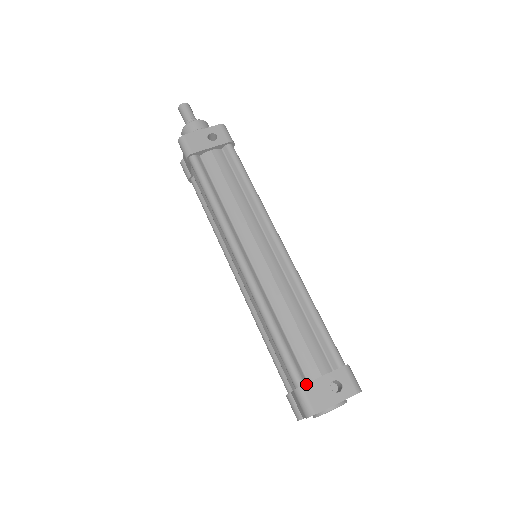
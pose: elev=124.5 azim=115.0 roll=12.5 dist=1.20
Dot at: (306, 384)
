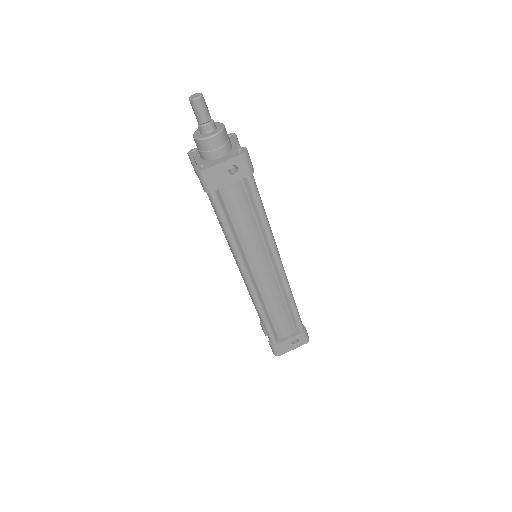
Dot at: (278, 344)
